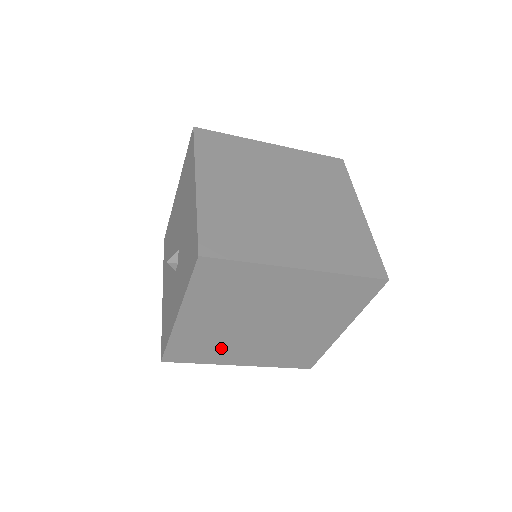
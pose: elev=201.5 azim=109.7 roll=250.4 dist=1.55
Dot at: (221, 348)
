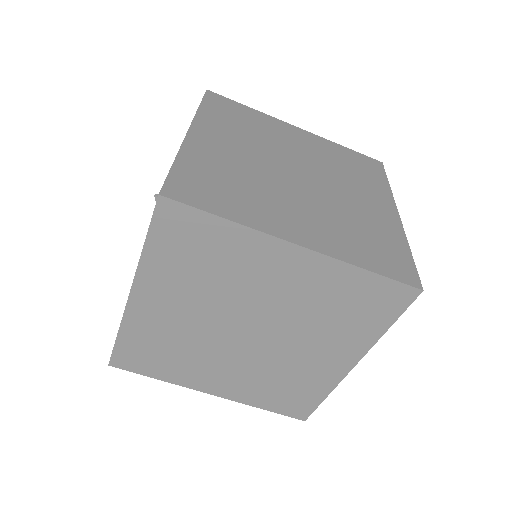
Dot at: (255, 197)
